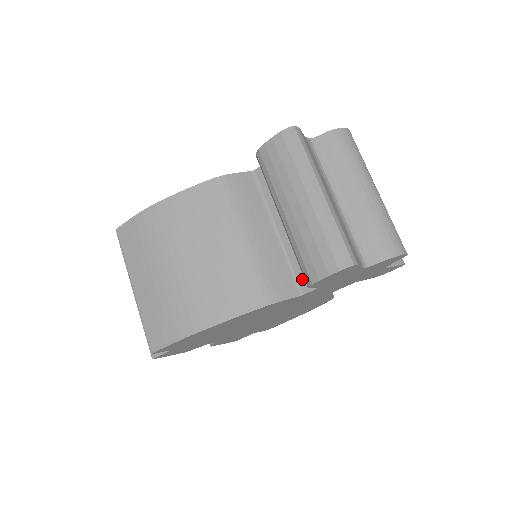
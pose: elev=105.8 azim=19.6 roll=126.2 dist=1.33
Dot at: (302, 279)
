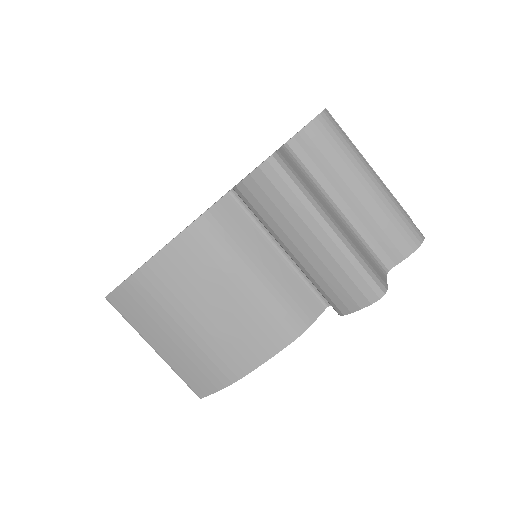
Dot at: occluded
